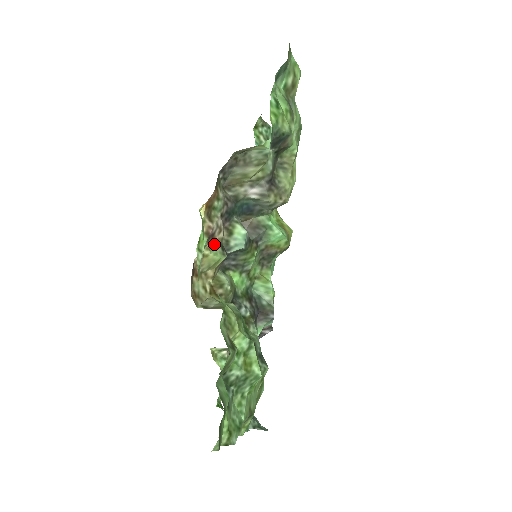
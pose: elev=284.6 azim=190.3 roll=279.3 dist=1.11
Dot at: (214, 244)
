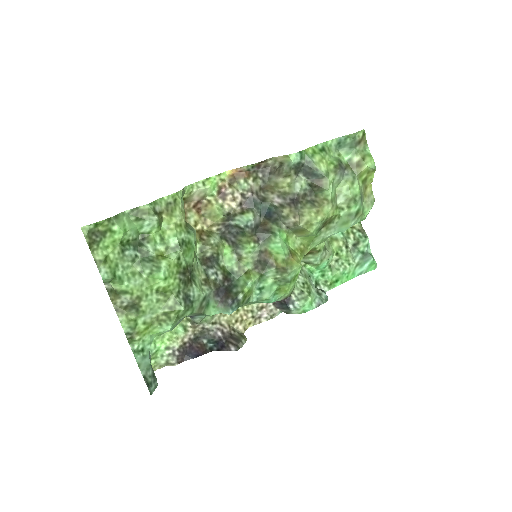
Dot at: (223, 204)
